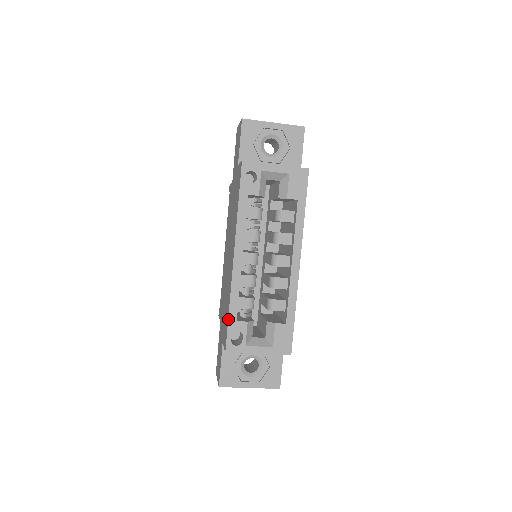
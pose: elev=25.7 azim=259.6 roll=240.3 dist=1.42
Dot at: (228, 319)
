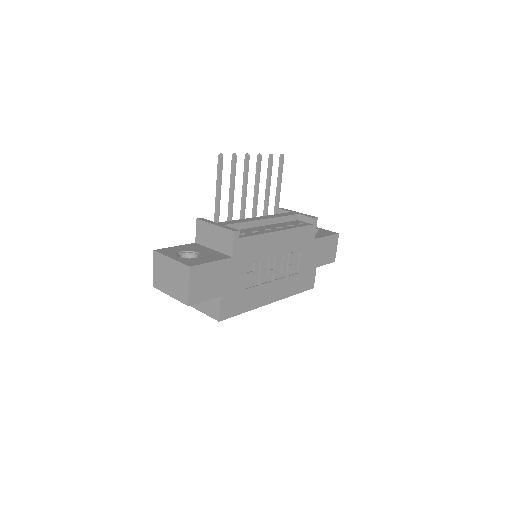
Dot at: occluded
